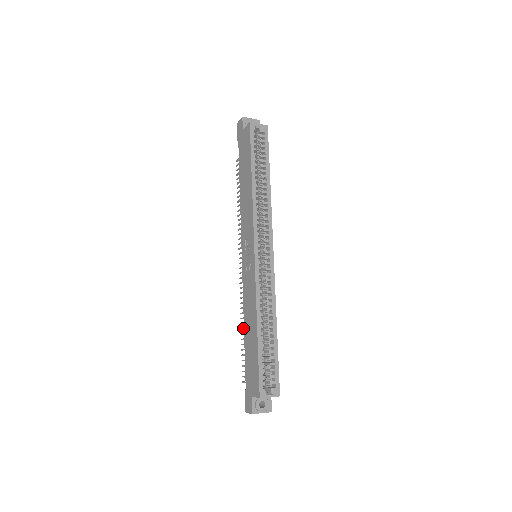
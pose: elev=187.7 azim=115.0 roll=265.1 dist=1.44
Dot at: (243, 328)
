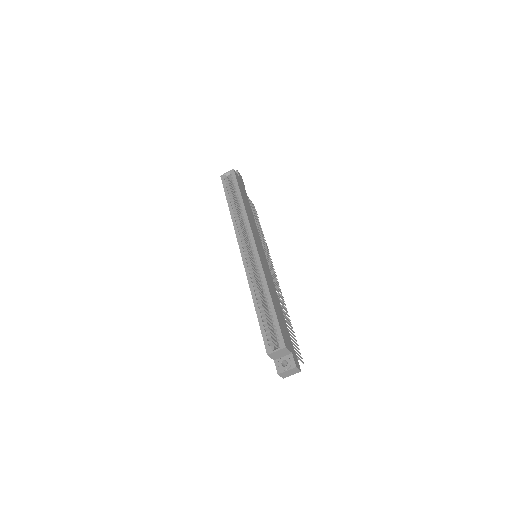
Dot at: (287, 318)
